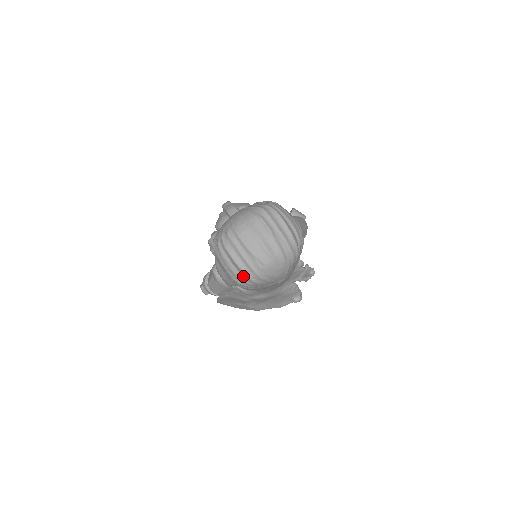
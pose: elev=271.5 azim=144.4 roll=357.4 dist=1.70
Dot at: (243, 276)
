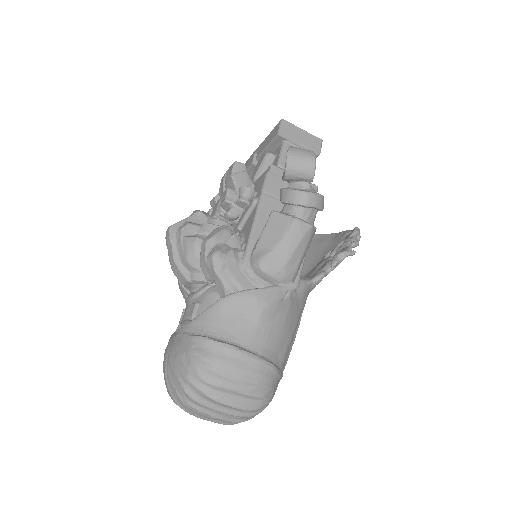
Dot at: occluded
